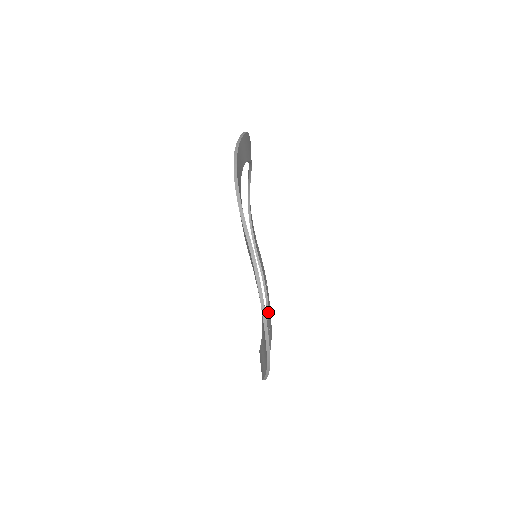
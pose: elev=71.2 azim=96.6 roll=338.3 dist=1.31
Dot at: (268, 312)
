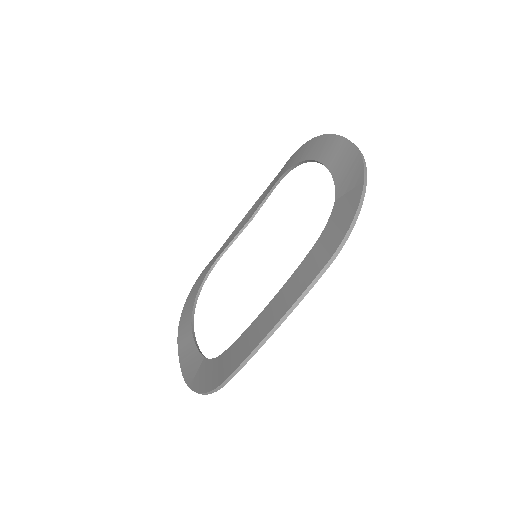
Dot at: (240, 233)
